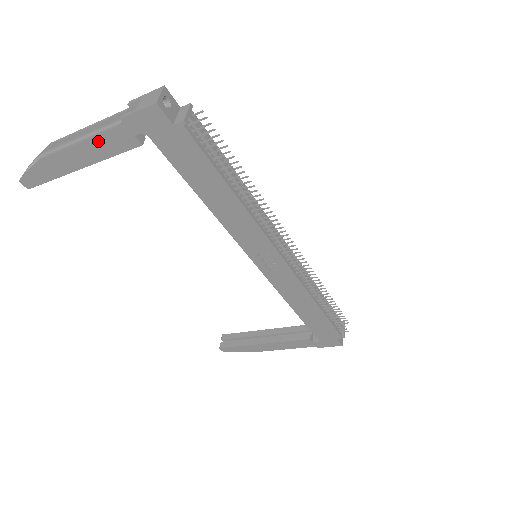
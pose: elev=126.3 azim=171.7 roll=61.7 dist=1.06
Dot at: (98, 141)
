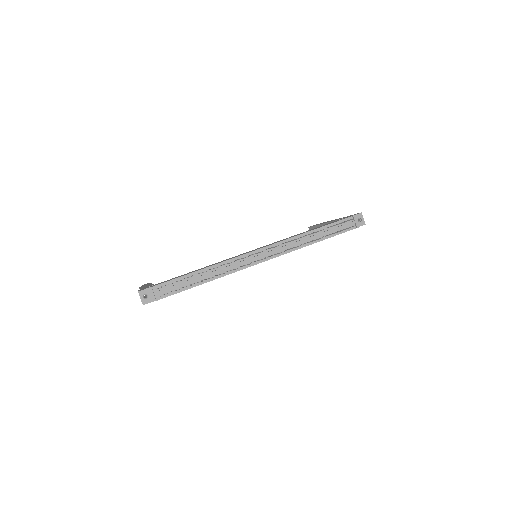
Dot at: occluded
